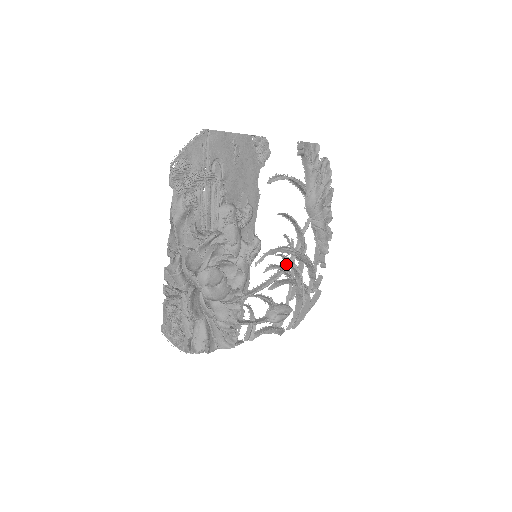
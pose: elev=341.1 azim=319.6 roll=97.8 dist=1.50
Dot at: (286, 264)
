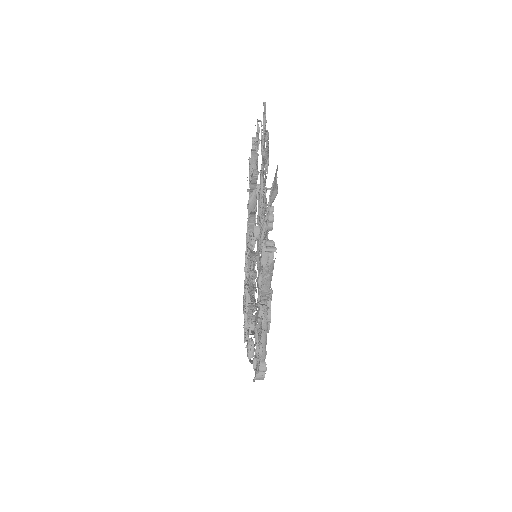
Dot at: (248, 267)
